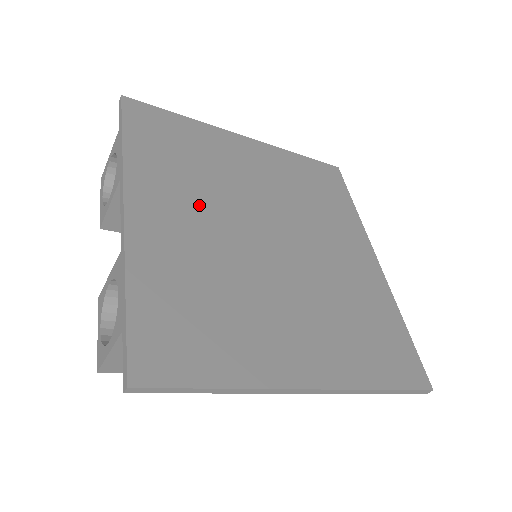
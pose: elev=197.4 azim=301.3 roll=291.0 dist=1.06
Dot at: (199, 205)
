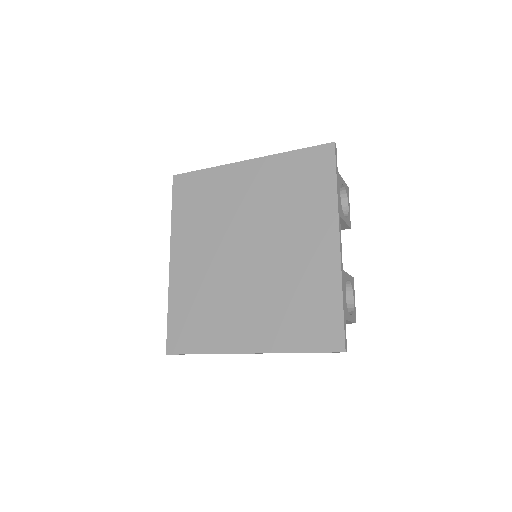
Dot at: (206, 244)
